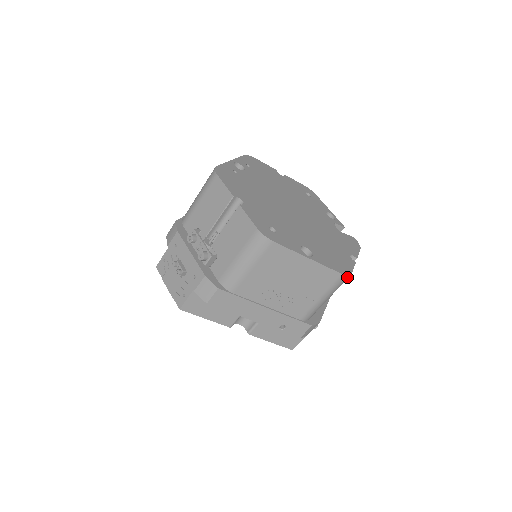
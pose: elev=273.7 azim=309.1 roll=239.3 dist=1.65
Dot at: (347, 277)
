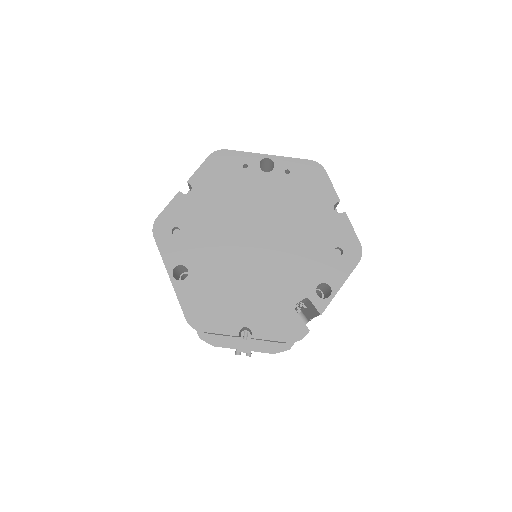
Dot at: (194, 328)
